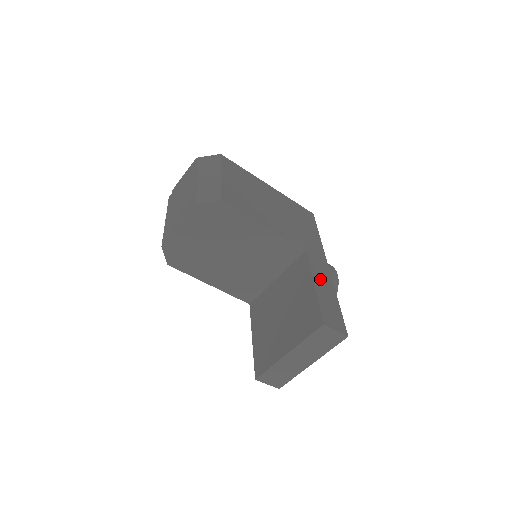
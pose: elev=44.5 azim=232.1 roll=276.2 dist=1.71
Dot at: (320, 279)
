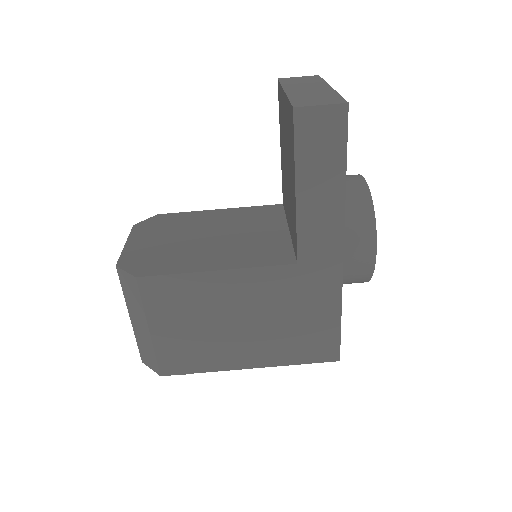
Dot at: occluded
